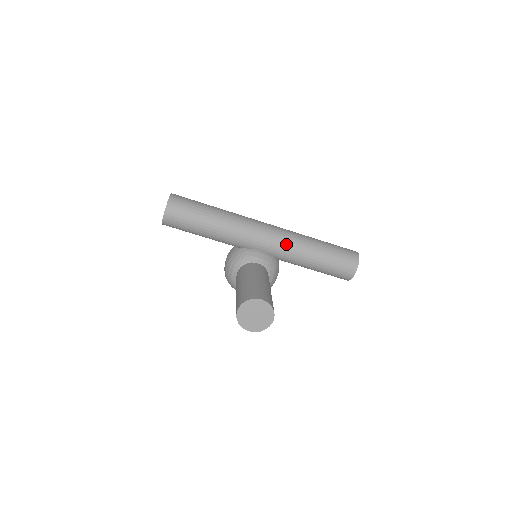
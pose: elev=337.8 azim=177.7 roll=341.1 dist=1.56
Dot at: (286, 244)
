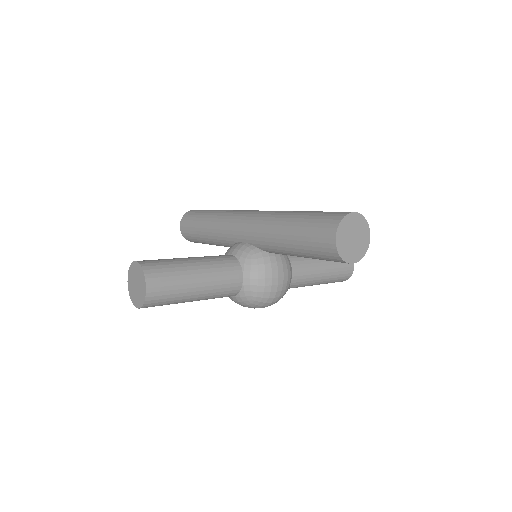
Dot at: (258, 224)
